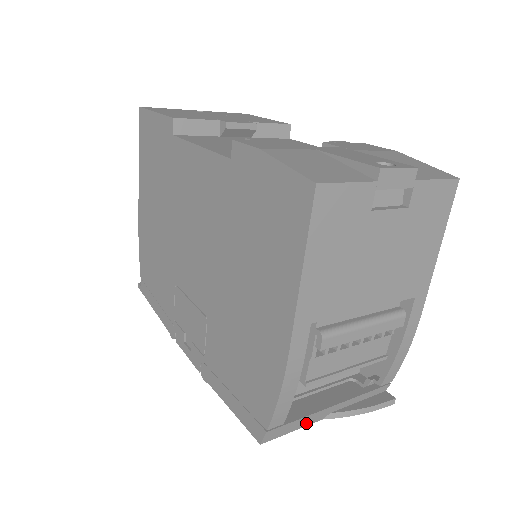
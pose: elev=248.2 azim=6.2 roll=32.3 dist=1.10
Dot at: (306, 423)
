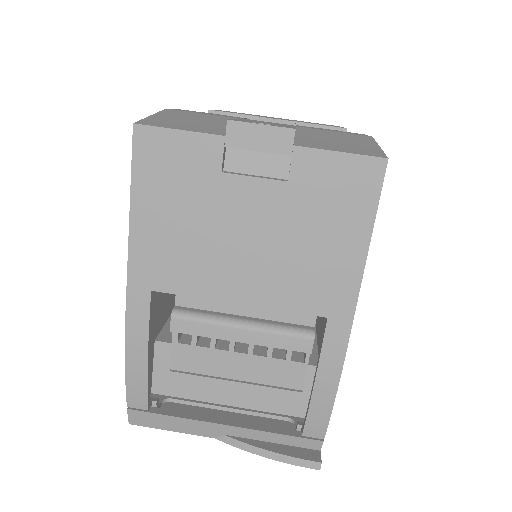
Dot at: (188, 429)
